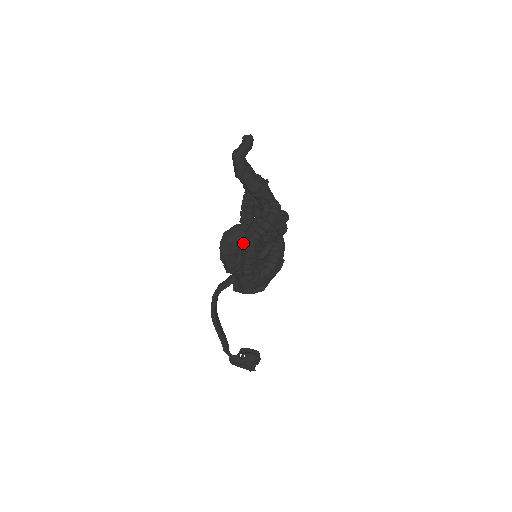
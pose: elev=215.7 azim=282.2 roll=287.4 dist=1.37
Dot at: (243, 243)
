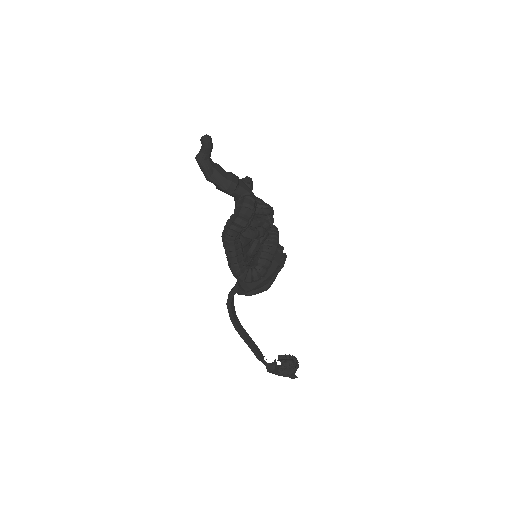
Dot at: (223, 243)
